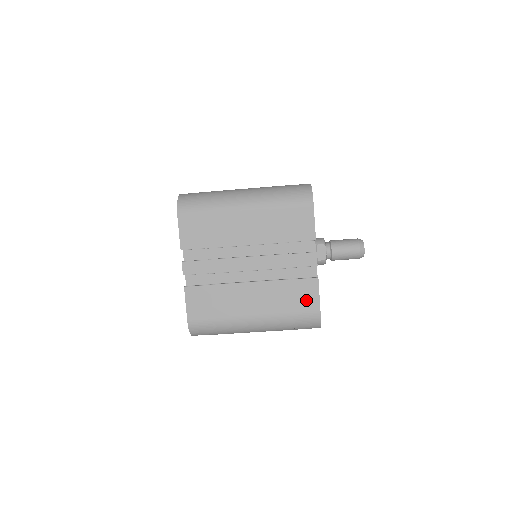
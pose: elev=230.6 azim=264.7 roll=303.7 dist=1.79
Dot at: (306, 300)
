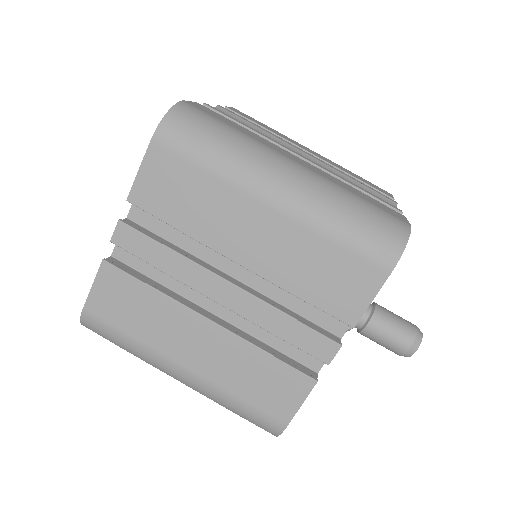
Dot at: (277, 398)
